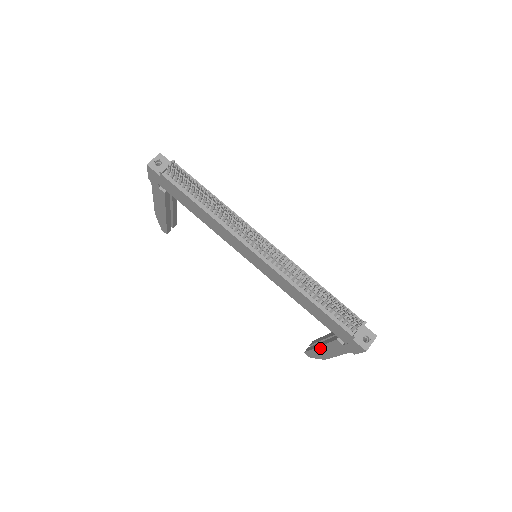
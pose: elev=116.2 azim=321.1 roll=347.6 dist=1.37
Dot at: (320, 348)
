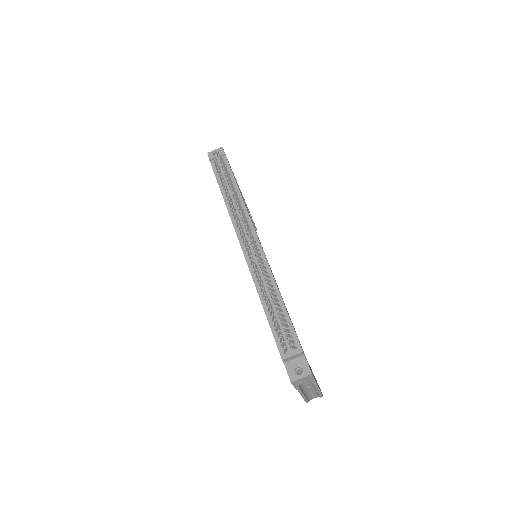
Dot at: occluded
